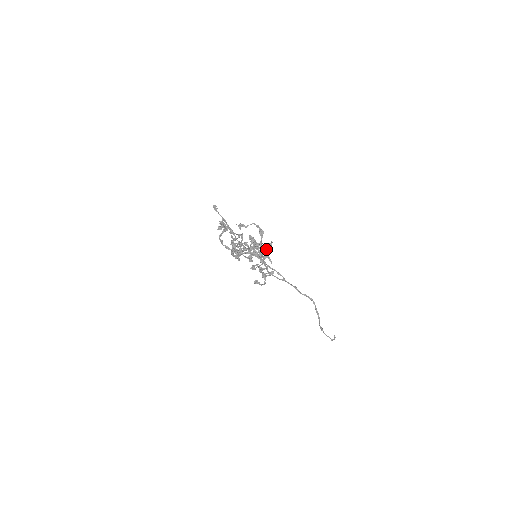
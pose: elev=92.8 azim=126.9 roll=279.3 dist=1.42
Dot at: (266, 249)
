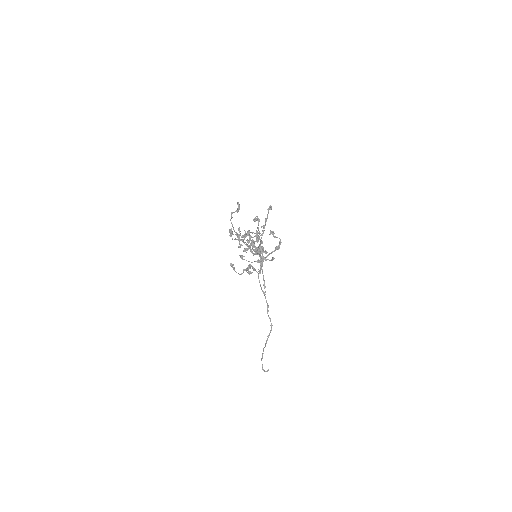
Dot at: (257, 251)
